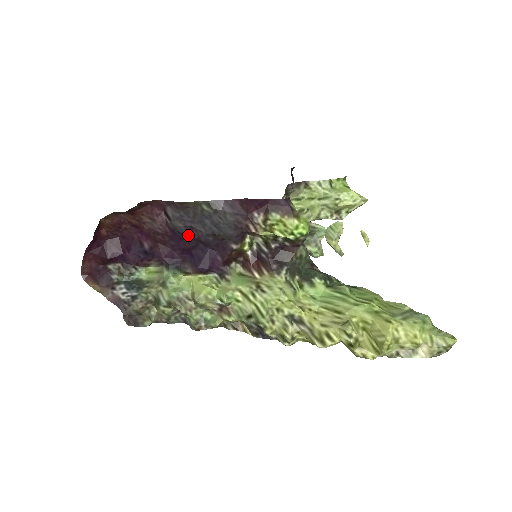
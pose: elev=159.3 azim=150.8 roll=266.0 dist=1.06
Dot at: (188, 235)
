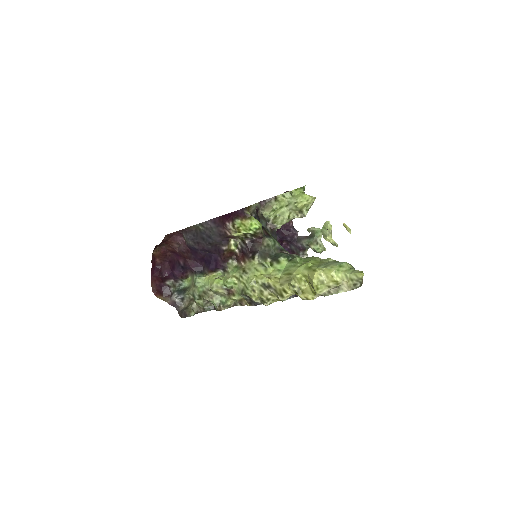
Dot at: (198, 248)
